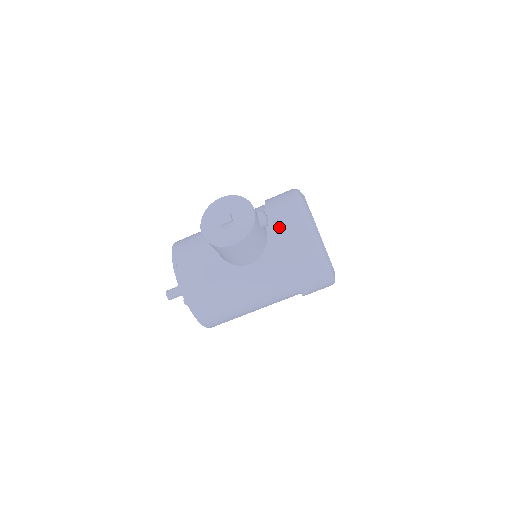
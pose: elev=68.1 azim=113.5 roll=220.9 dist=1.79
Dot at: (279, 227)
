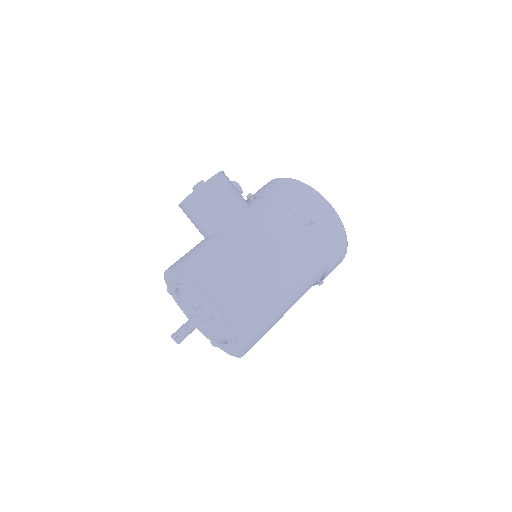
Dot at: occluded
